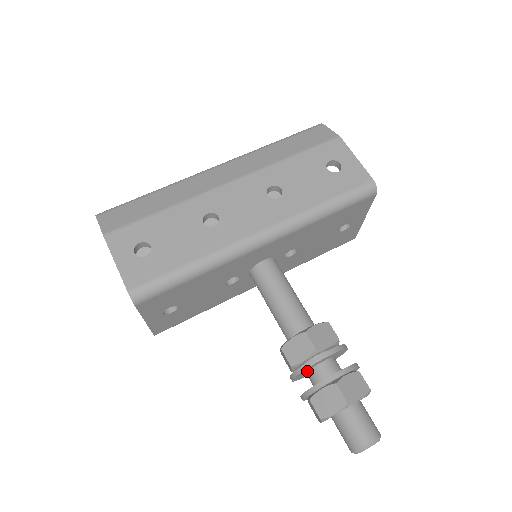
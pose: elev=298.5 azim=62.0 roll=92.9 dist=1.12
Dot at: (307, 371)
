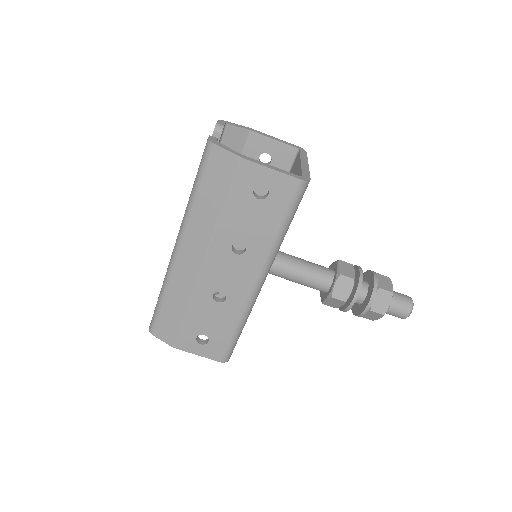
Dot at: occluded
